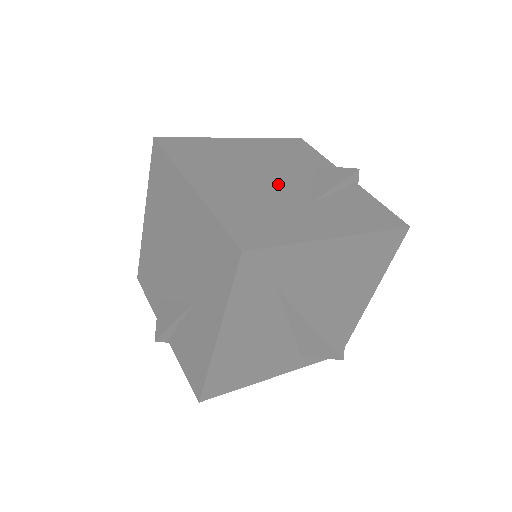
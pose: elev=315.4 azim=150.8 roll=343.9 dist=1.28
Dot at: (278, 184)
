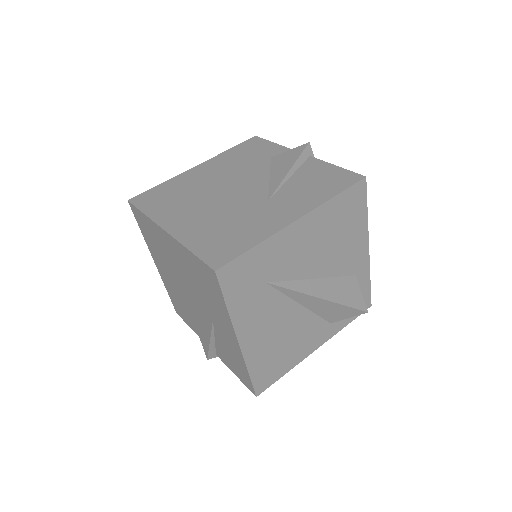
Dot at: (239, 193)
